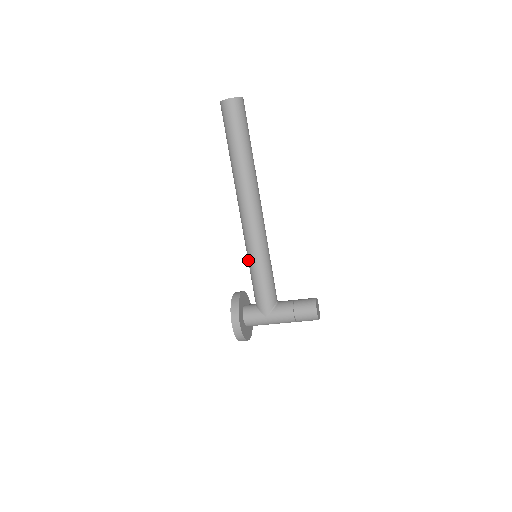
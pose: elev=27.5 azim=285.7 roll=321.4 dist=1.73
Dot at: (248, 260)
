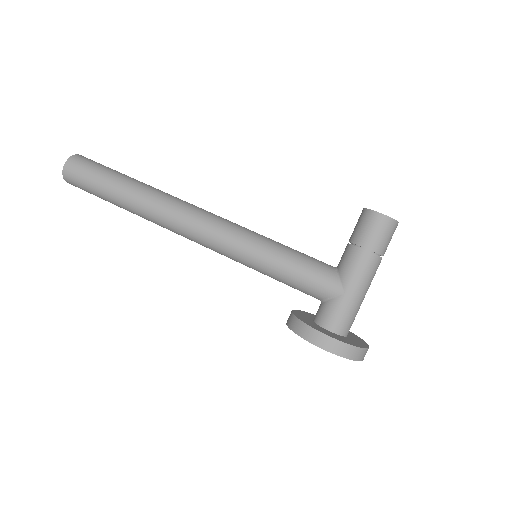
Dot at: (252, 268)
